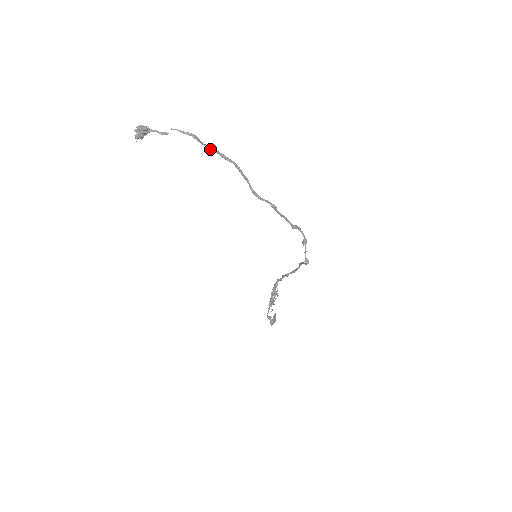
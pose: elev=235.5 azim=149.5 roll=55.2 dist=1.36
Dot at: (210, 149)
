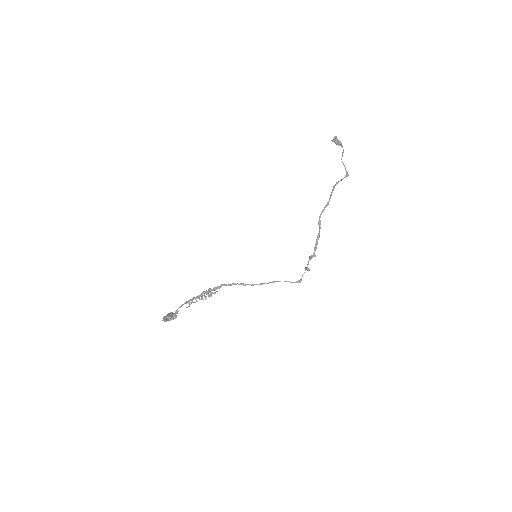
Dot at: (337, 183)
